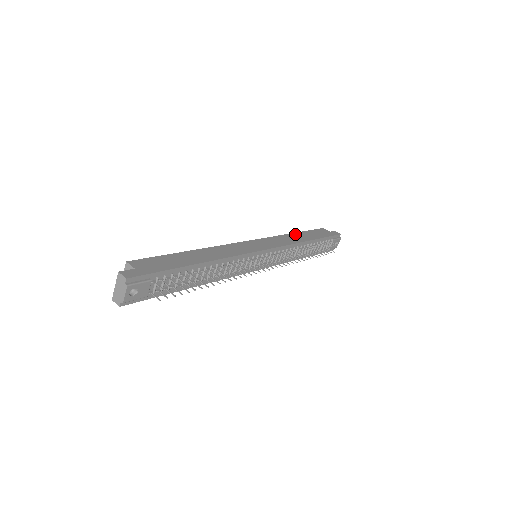
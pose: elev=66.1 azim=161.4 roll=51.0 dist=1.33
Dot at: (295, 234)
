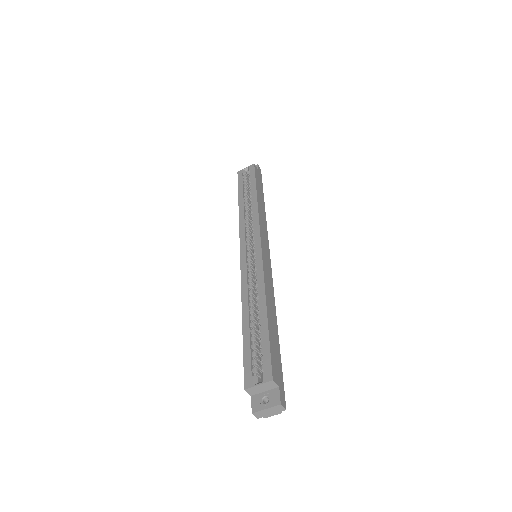
Dot at: (259, 199)
